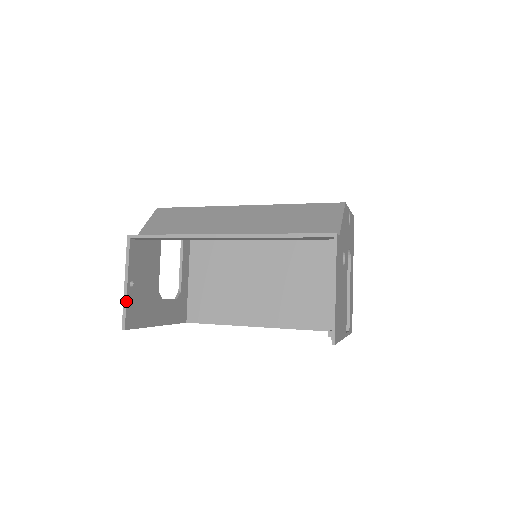
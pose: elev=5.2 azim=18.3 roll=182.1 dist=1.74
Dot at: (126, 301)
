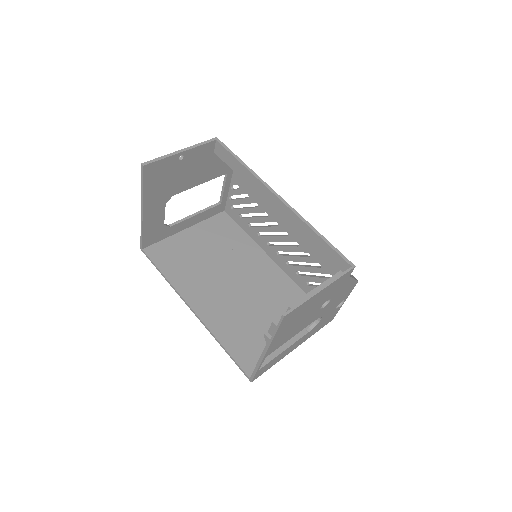
Dot at: (168, 157)
